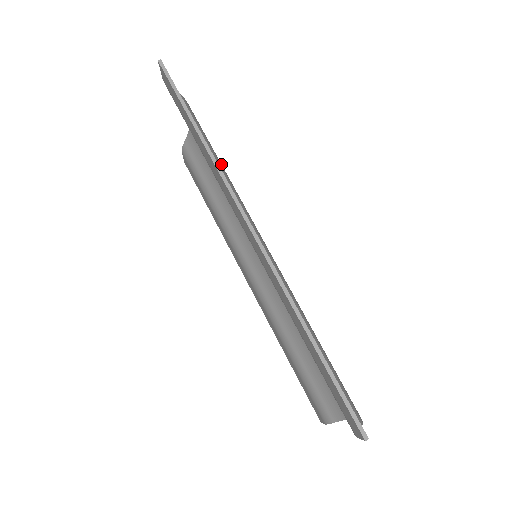
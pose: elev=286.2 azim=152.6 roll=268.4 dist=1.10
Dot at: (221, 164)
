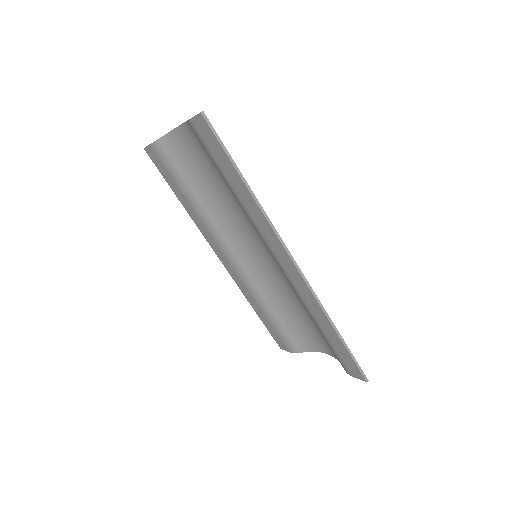
Dot at: occluded
